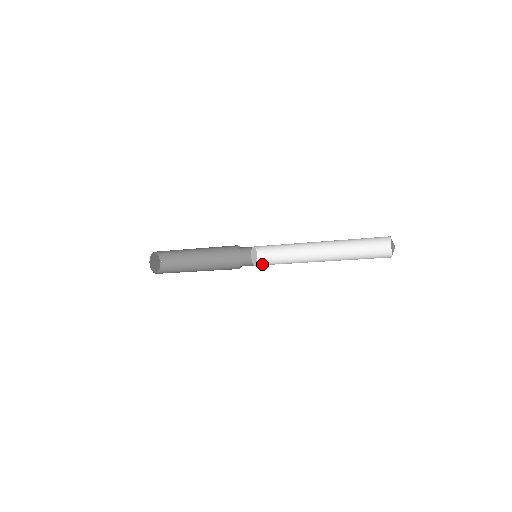
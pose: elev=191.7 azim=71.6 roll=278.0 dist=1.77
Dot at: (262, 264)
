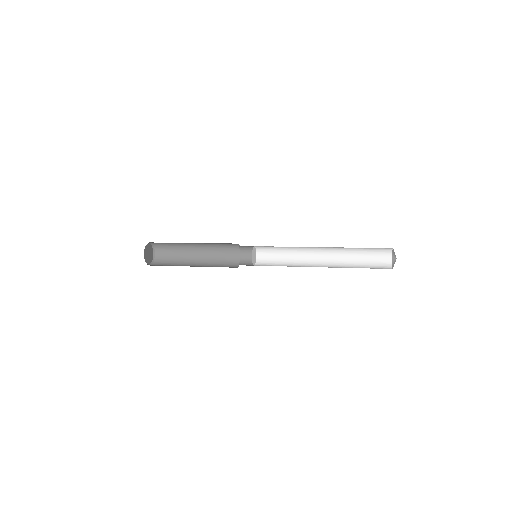
Dot at: (261, 264)
